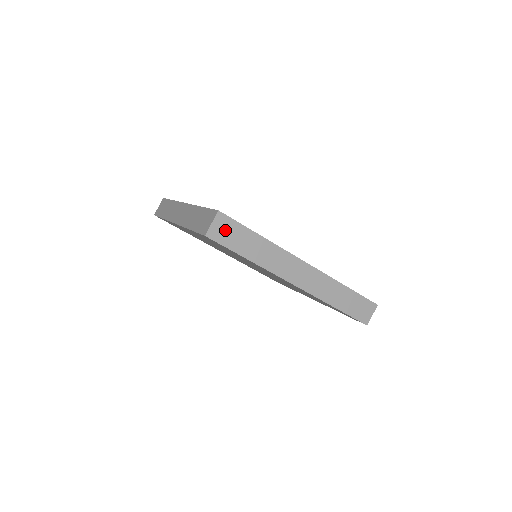
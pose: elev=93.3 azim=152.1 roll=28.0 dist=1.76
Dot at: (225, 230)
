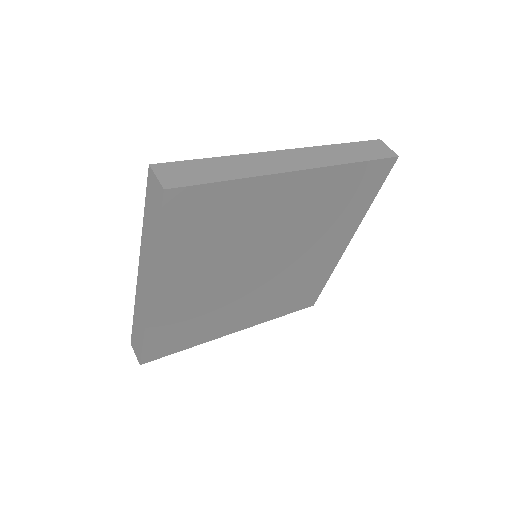
Dot at: (177, 174)
